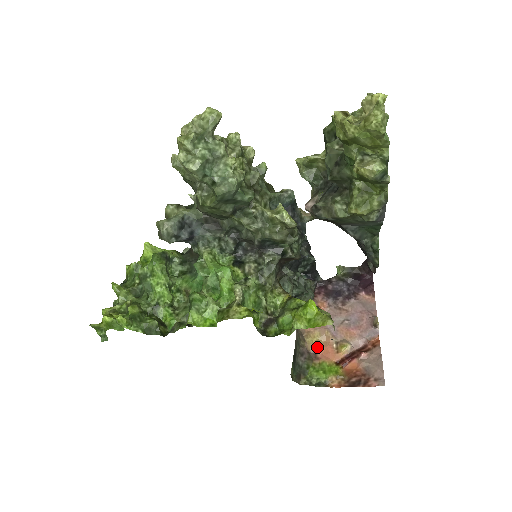
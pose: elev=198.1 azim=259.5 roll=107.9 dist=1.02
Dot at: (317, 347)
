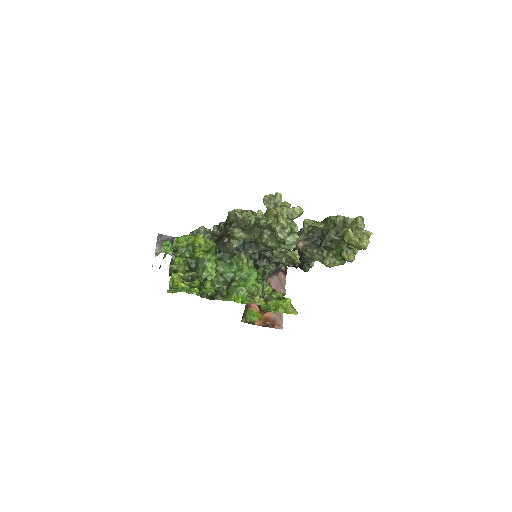
Dot at: occluded
